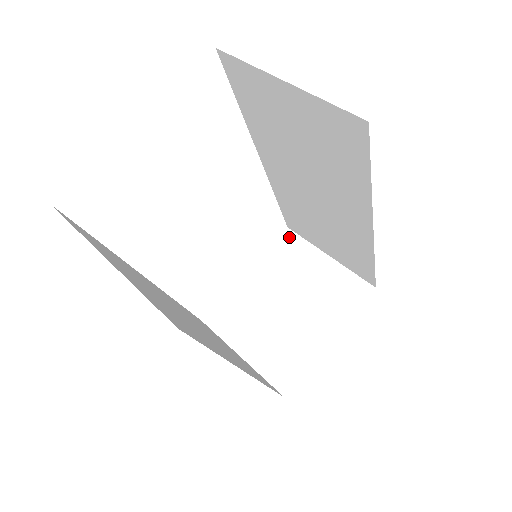
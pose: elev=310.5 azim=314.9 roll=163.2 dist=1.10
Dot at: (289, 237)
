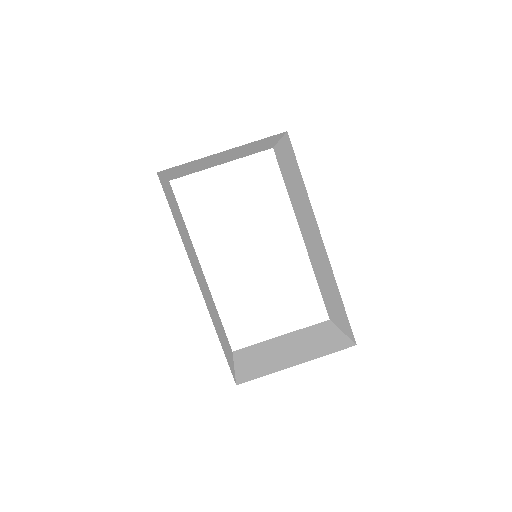
Dot at: (325, 323)
